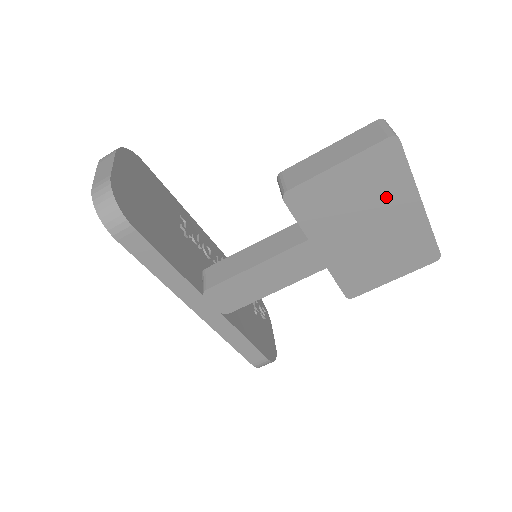
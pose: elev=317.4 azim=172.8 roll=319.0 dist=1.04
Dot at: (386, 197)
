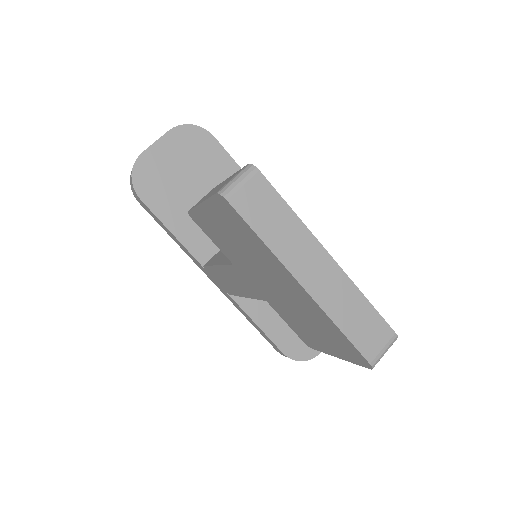
Dot at: (262, 258)
